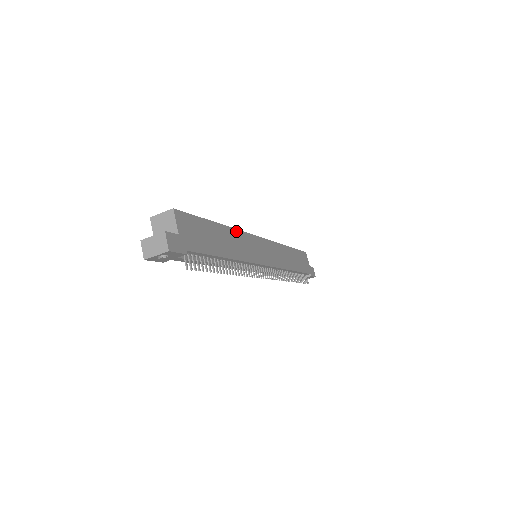
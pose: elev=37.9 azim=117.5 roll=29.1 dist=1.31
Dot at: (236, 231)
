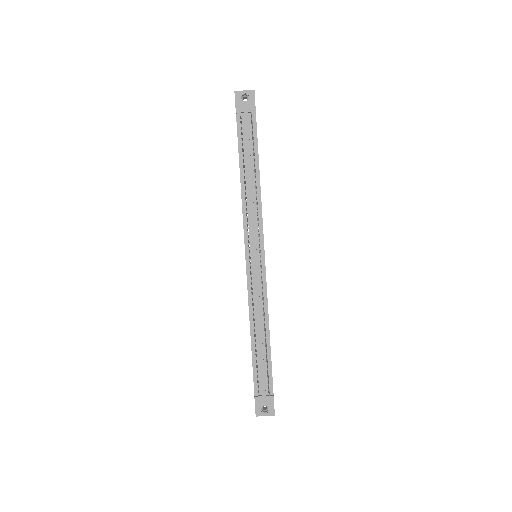
Dot at: occluded
